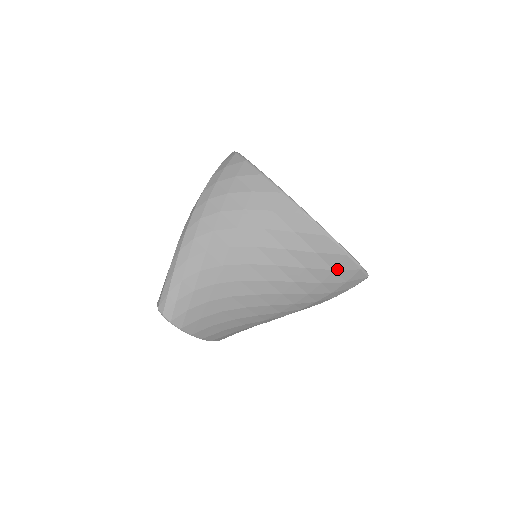
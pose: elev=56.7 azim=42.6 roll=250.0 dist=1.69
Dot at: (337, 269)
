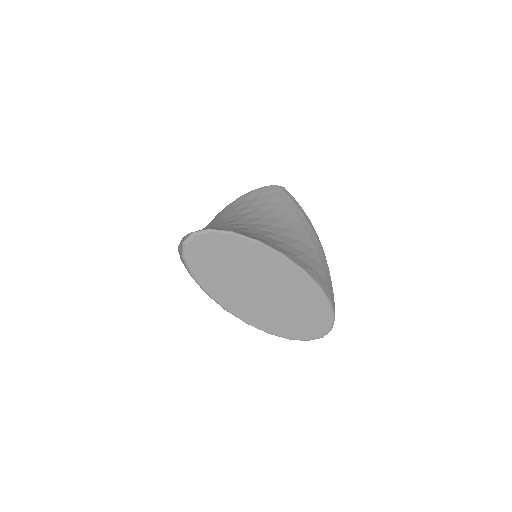
Dot at: occluded
